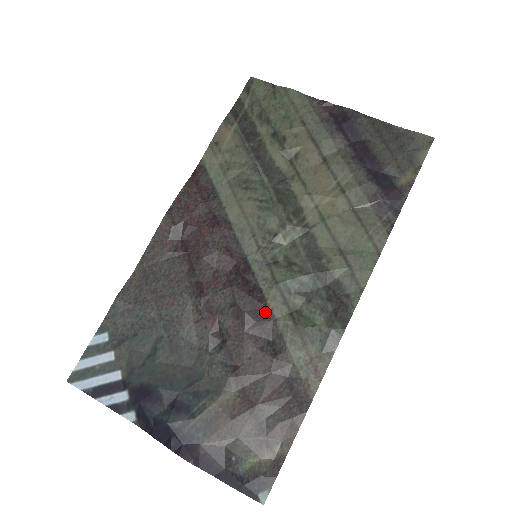
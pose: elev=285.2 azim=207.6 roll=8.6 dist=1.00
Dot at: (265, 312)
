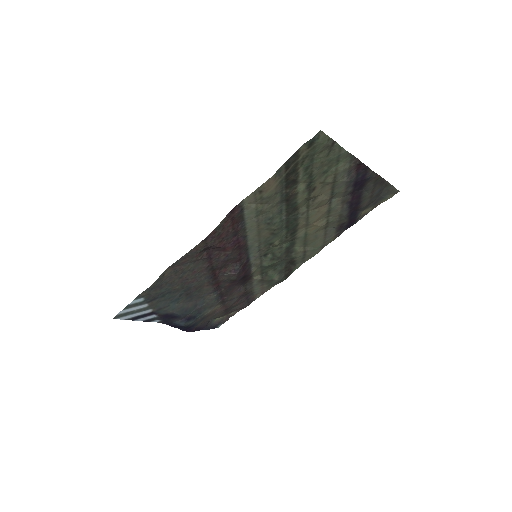
Dot at: (249, 277)
